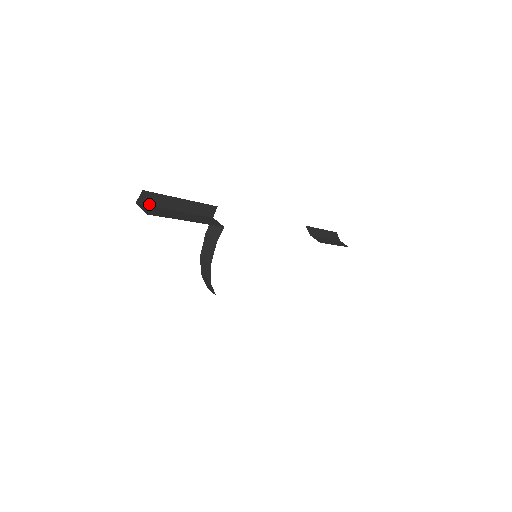
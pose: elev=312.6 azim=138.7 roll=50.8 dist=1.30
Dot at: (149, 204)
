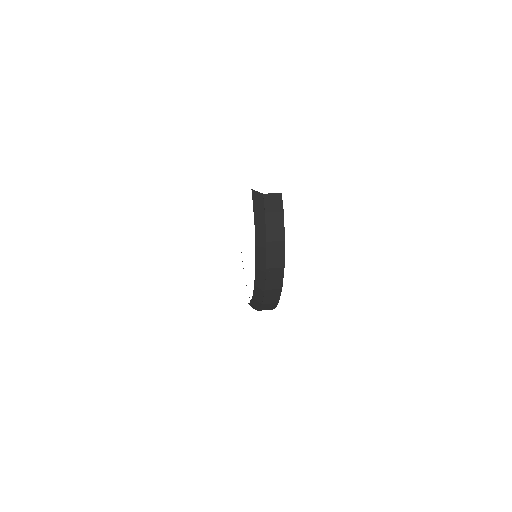
Dot at: occluded
